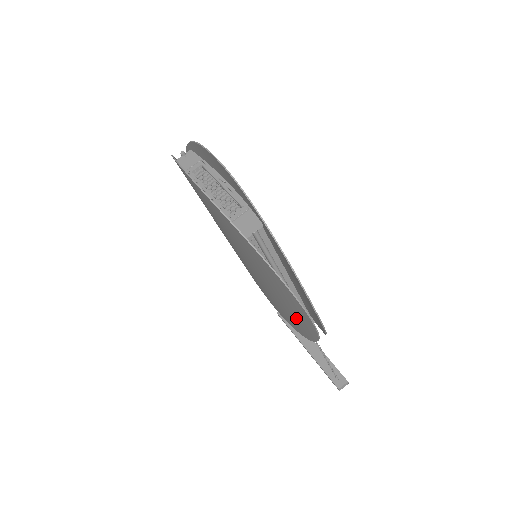
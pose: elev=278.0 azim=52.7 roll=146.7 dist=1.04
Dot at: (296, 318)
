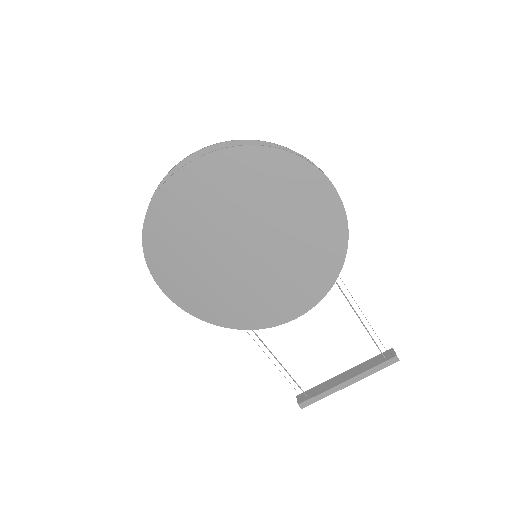
Dot at: (324, 231)
